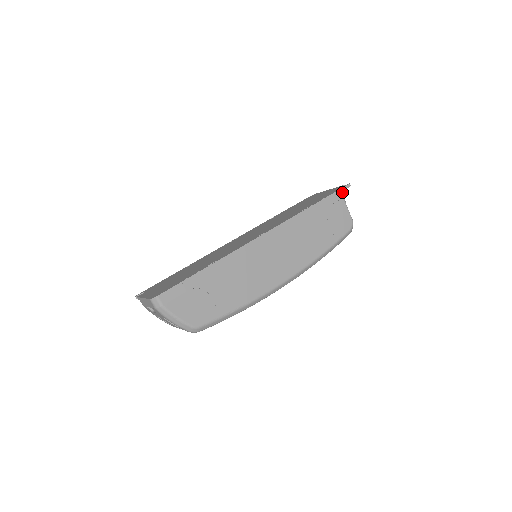
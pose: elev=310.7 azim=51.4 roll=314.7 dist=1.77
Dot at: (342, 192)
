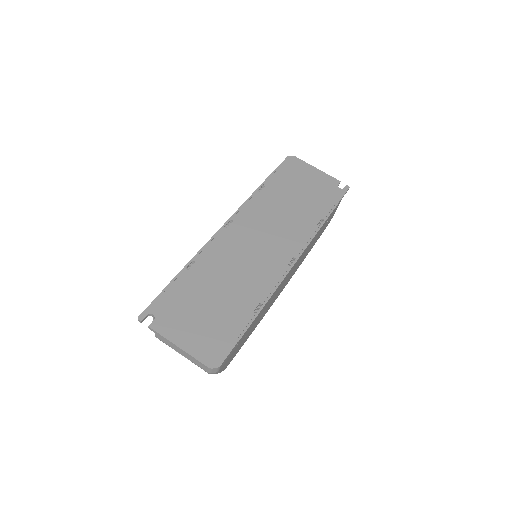
Dot at: occluded
